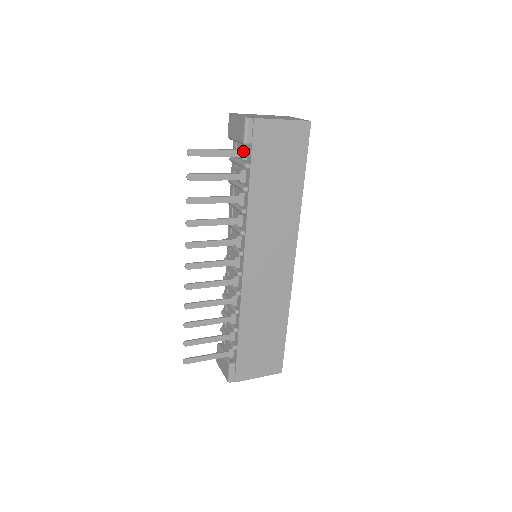
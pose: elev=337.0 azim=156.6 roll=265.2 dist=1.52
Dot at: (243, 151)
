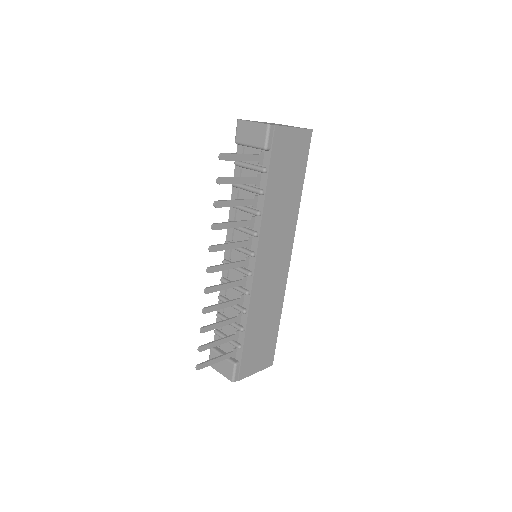
Dot at: (260, 156)
